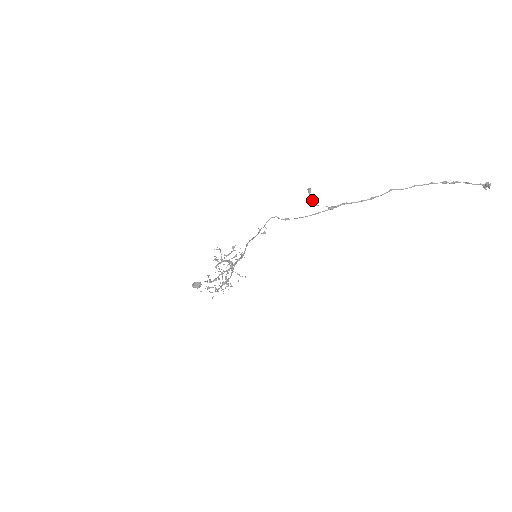
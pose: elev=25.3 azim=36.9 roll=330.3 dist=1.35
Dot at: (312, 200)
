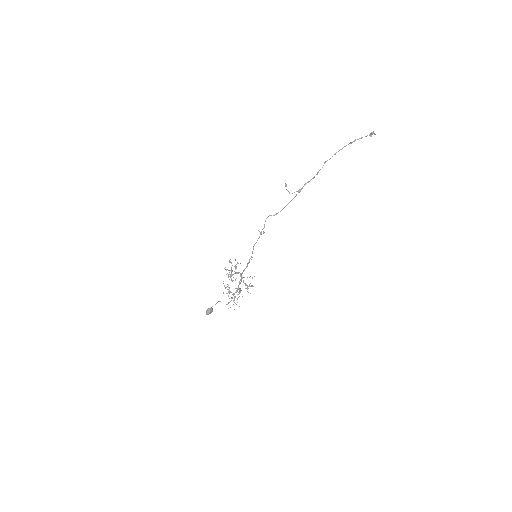
Dot at: occluded
